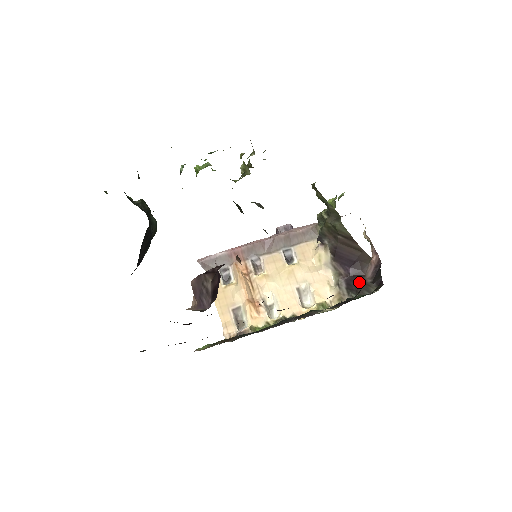
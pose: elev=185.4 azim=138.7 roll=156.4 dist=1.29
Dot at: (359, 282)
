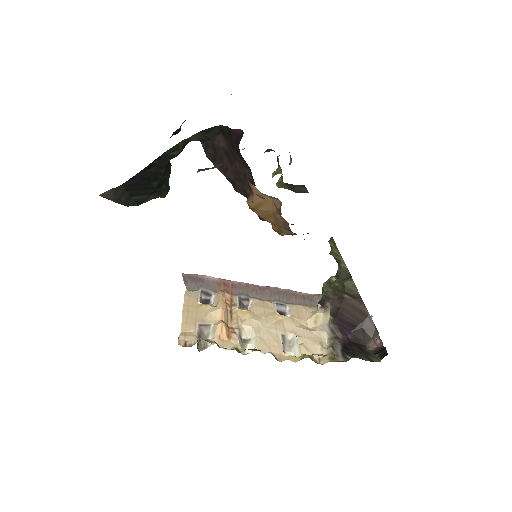
Dot at: (358, 348)
